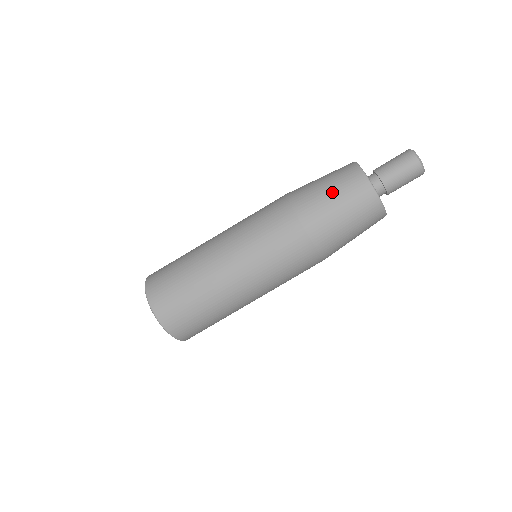
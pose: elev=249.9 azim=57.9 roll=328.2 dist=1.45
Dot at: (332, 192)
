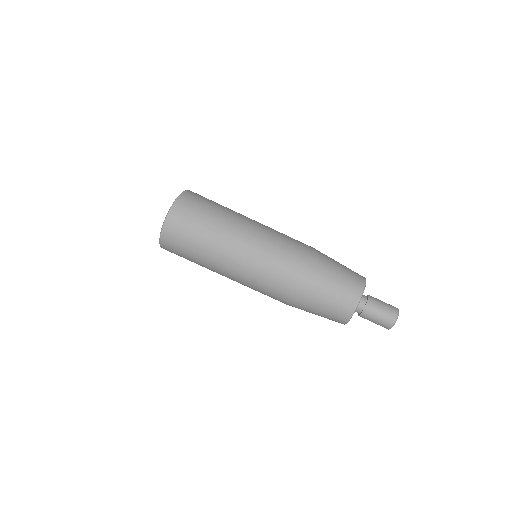
Dot at: (341, 264)
